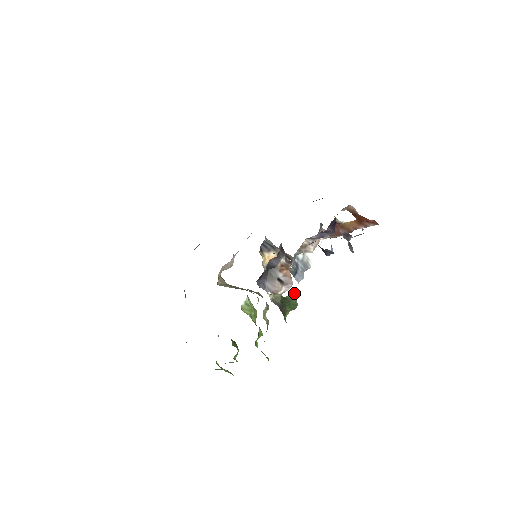
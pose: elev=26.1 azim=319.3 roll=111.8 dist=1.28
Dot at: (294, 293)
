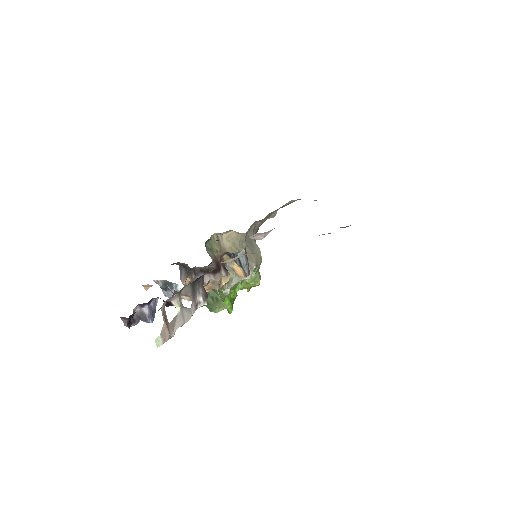
Dot at: (225, 305)
